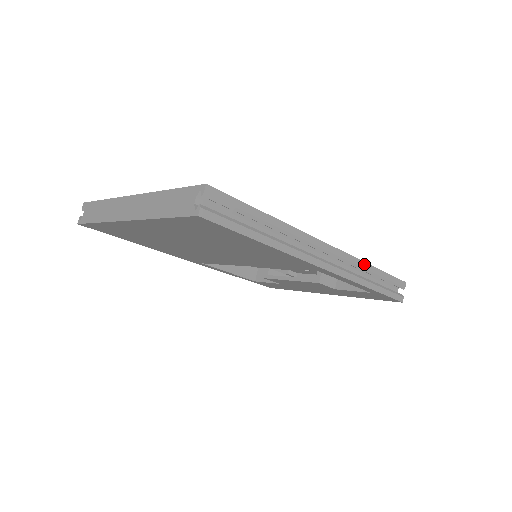
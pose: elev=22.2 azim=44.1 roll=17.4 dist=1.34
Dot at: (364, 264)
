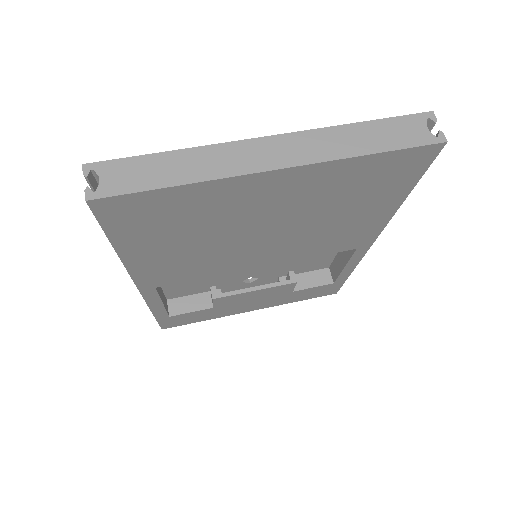
Dot at: occluded
